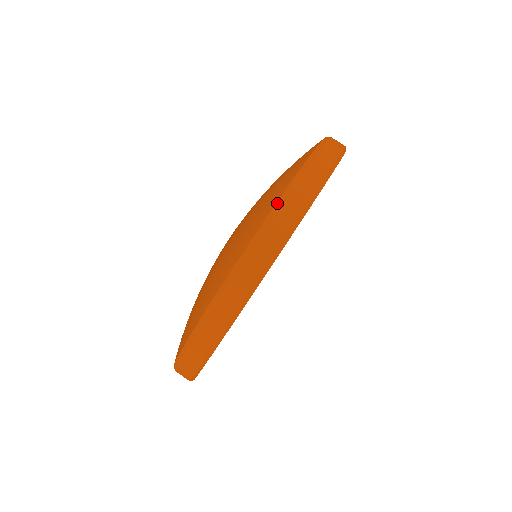
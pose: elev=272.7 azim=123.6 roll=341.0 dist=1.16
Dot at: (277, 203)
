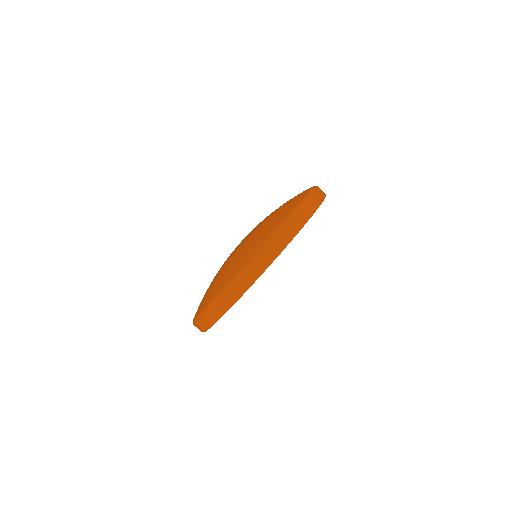
Dot at: (265, 243)
